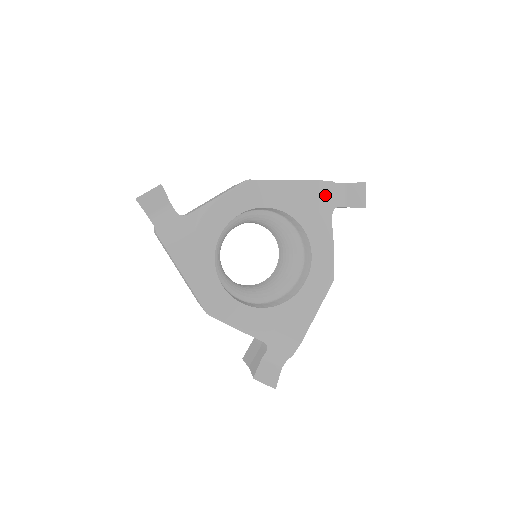
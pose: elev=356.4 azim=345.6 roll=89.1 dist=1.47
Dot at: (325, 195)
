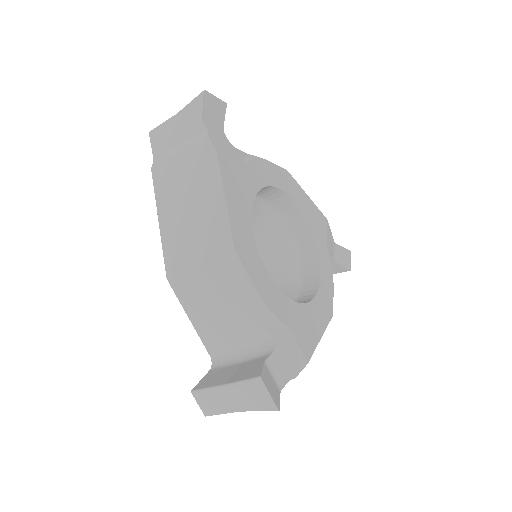
Dot at: (329, 235)
